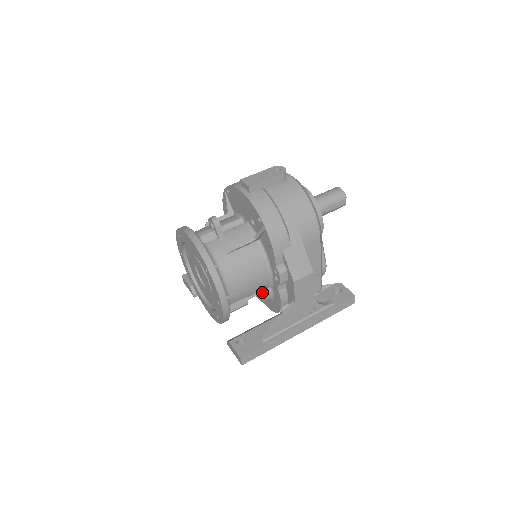
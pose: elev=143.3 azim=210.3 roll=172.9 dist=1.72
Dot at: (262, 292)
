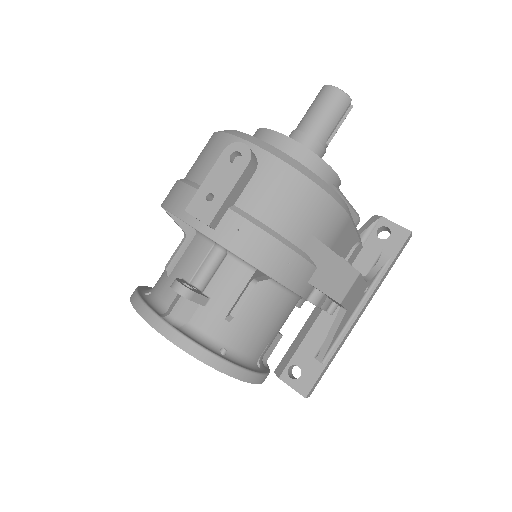
Dot at: occluded
